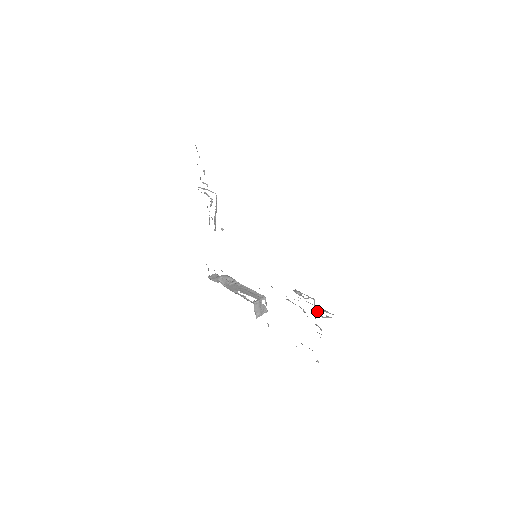
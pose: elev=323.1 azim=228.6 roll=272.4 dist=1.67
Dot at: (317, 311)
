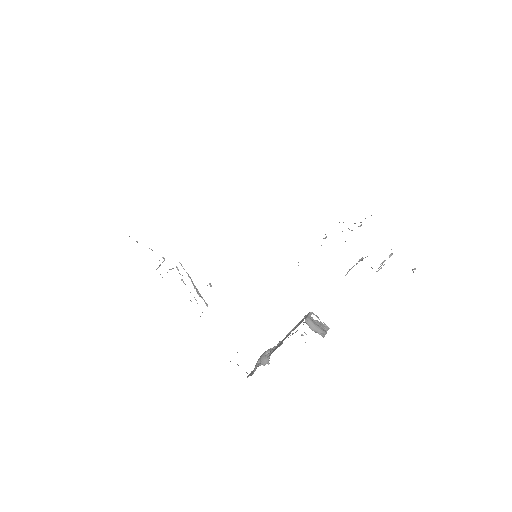
Dot at: occluded
